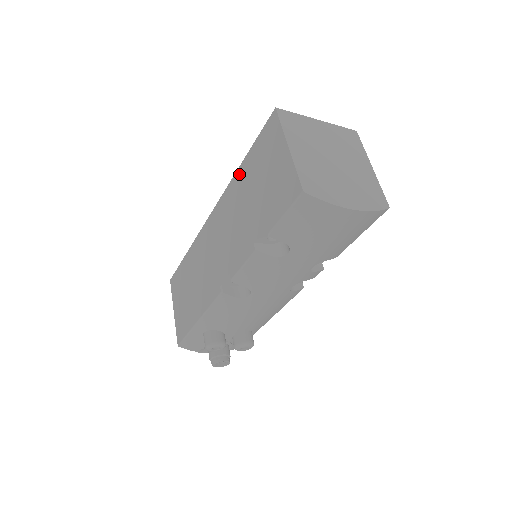
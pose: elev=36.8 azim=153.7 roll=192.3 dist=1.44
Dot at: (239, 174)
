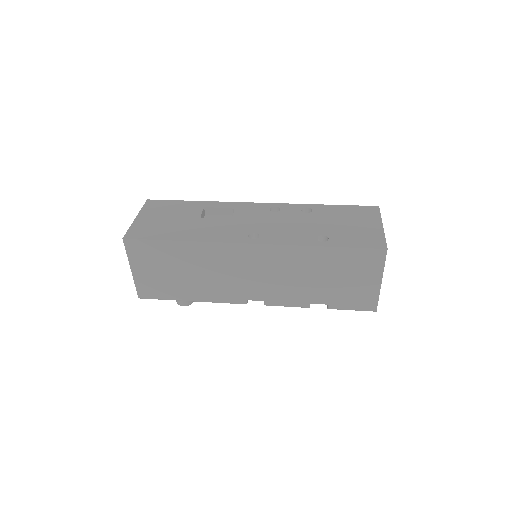
Dot at: (315, 252)
